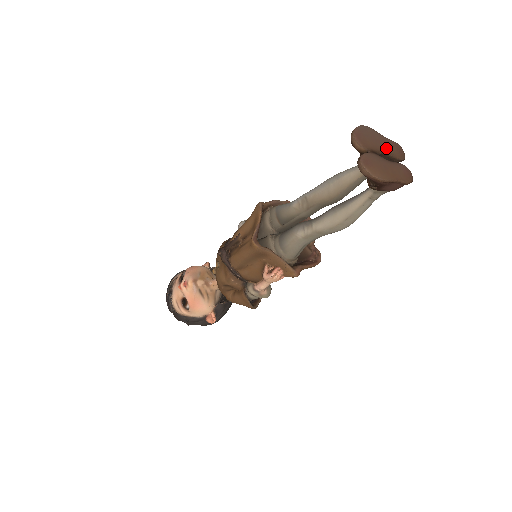
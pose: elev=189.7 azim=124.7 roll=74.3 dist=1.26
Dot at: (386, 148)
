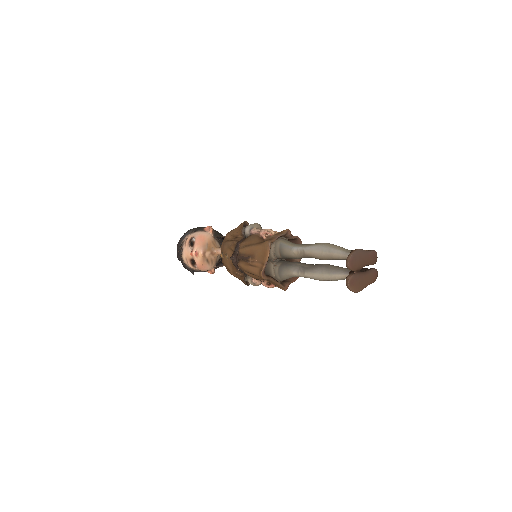
Dot at: (367, 262)
